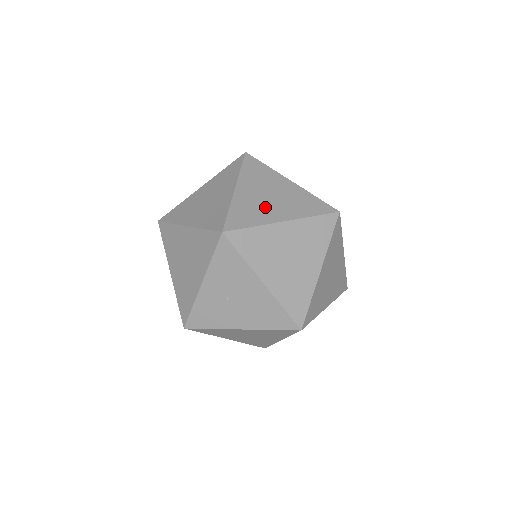
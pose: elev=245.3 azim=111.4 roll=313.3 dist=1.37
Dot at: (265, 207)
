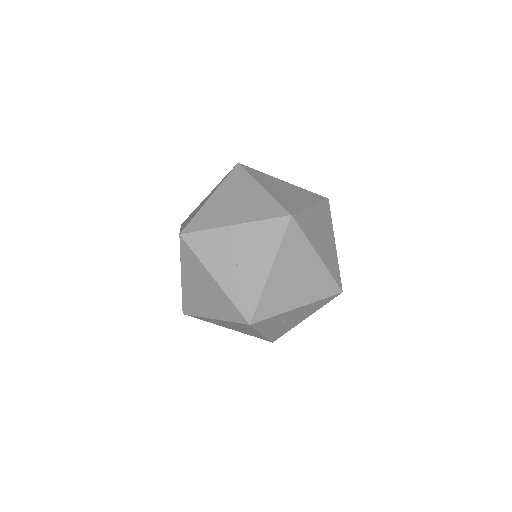
Dot at: (198, 209)
